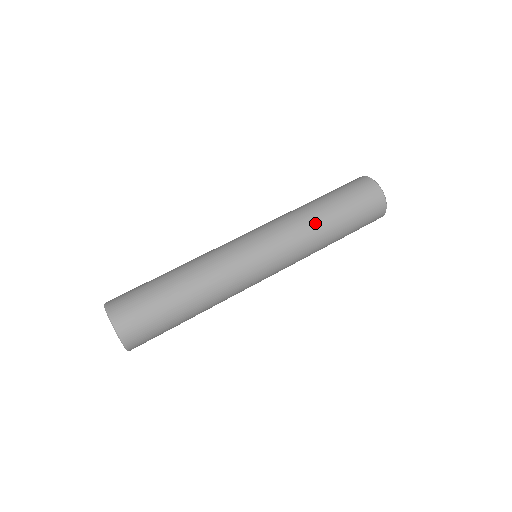
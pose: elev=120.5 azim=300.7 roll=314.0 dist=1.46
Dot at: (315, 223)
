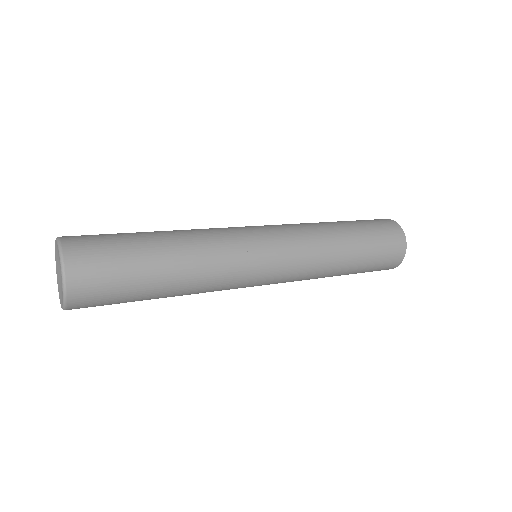
Dot at: (319, 223)
